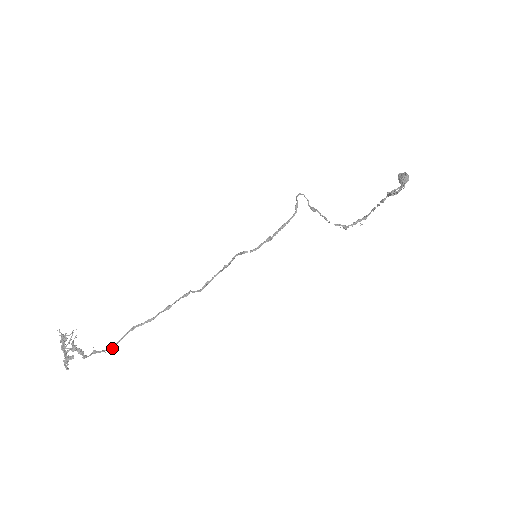
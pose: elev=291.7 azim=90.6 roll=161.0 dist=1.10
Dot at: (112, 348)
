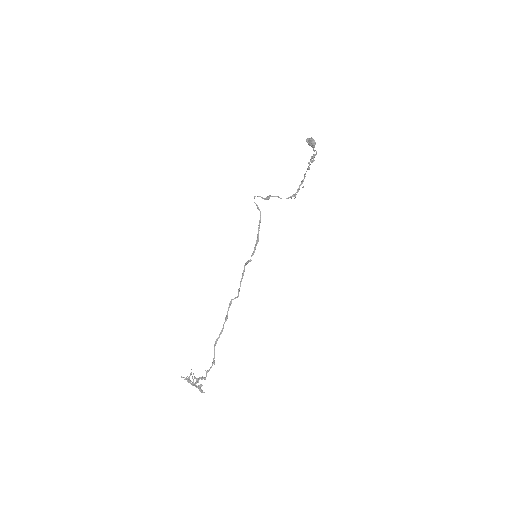
Dot at: (214, 362)
